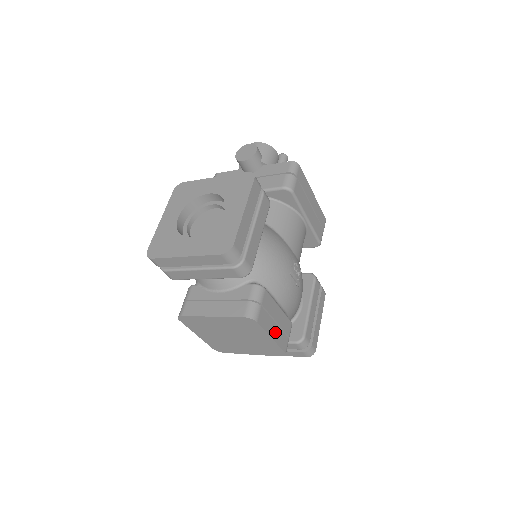
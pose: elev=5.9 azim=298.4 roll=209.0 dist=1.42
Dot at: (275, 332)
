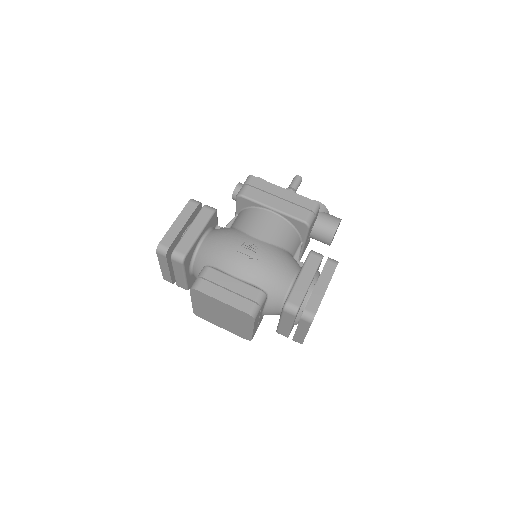
Dot at: (227, 297)
